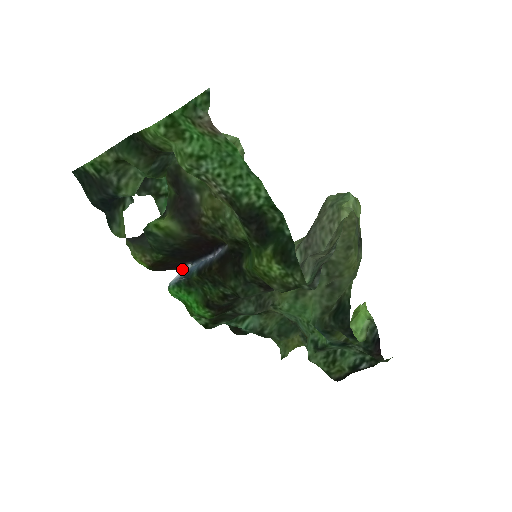
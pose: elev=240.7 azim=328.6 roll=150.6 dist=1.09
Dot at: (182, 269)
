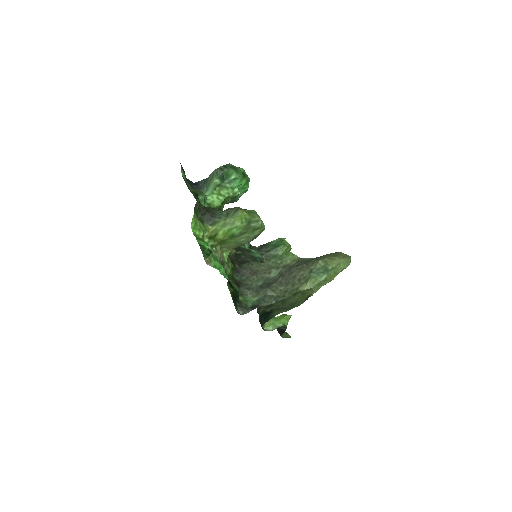
Dot at: occluded
